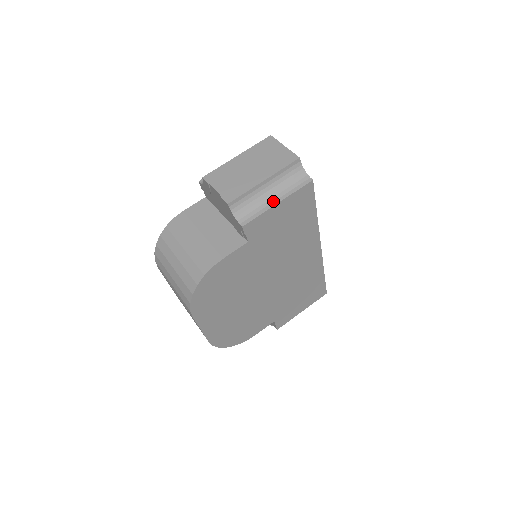
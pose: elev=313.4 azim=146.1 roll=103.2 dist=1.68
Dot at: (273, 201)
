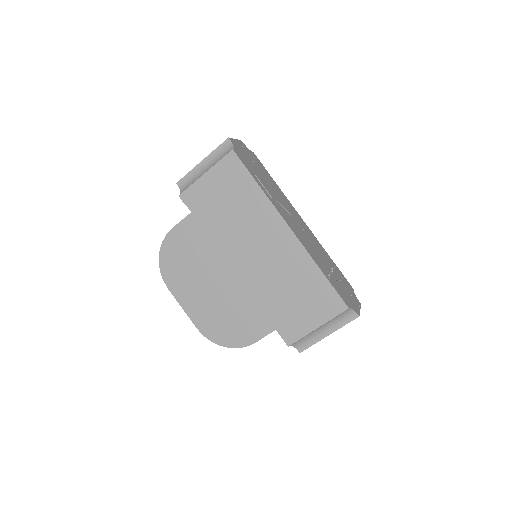
Dot at: (204, 174)
